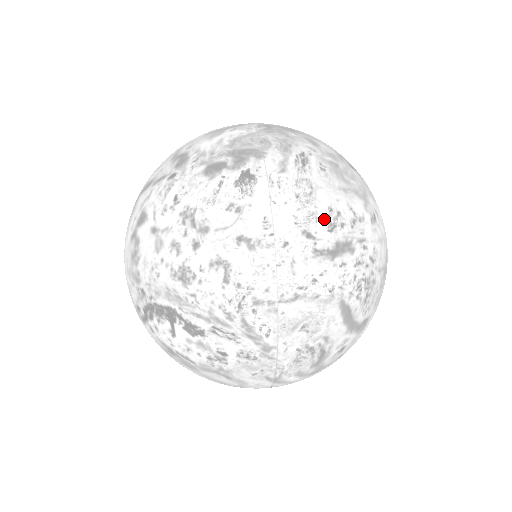
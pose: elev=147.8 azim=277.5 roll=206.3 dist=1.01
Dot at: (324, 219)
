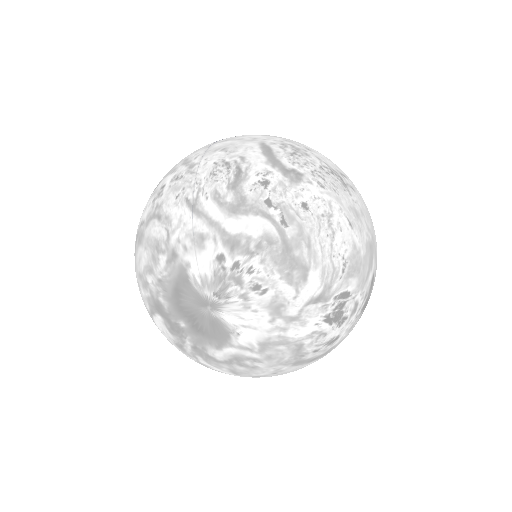
Dot at: occluded
